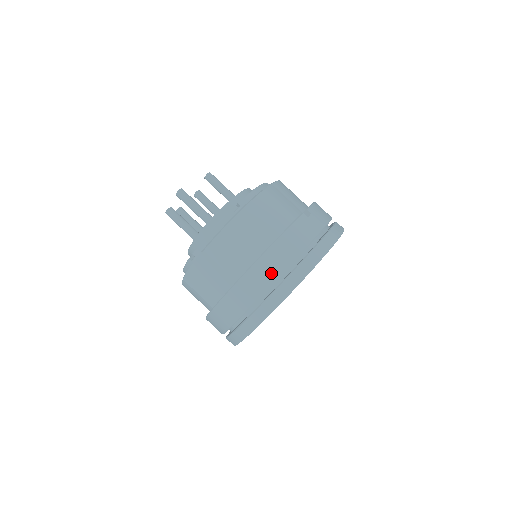
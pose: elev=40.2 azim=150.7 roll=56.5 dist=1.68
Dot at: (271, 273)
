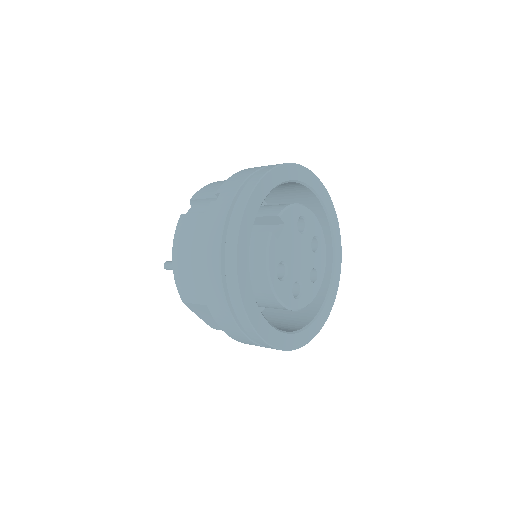
Dot at: (214, 281)
